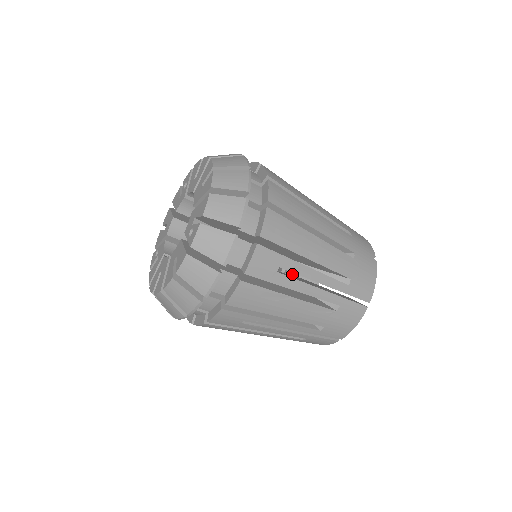
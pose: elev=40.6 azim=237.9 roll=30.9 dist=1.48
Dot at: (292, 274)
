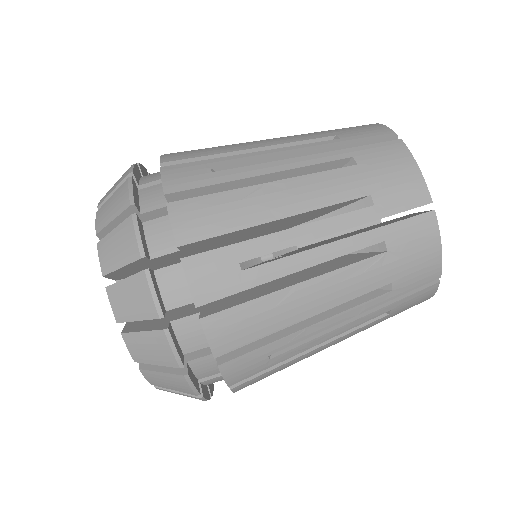
Dot at: (295, 249)
